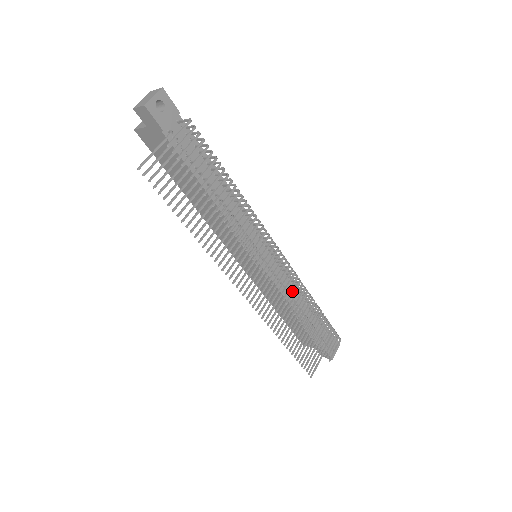
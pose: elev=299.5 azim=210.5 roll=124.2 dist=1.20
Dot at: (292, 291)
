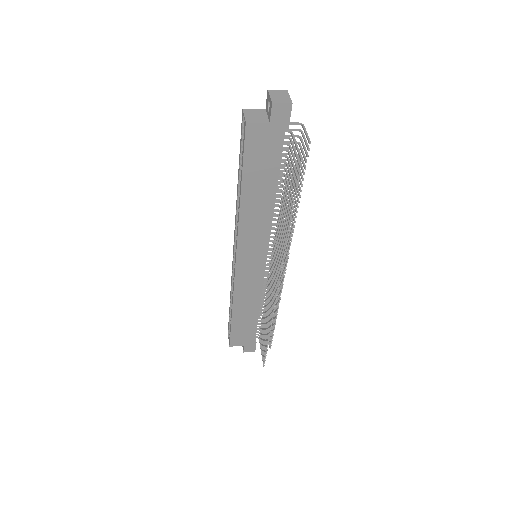
Dot at: occluded
